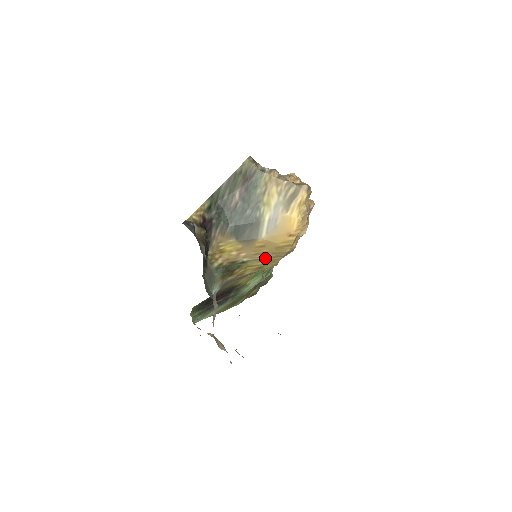
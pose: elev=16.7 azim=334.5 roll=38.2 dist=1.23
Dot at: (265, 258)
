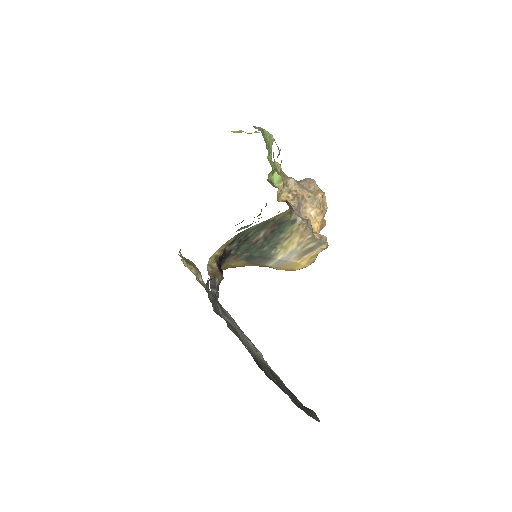
Dot at: (263, 266)
